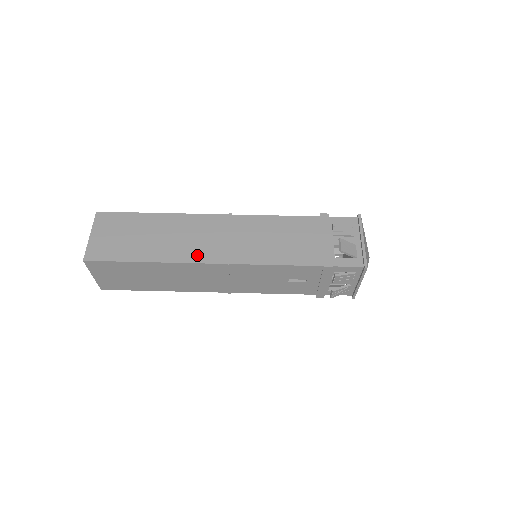
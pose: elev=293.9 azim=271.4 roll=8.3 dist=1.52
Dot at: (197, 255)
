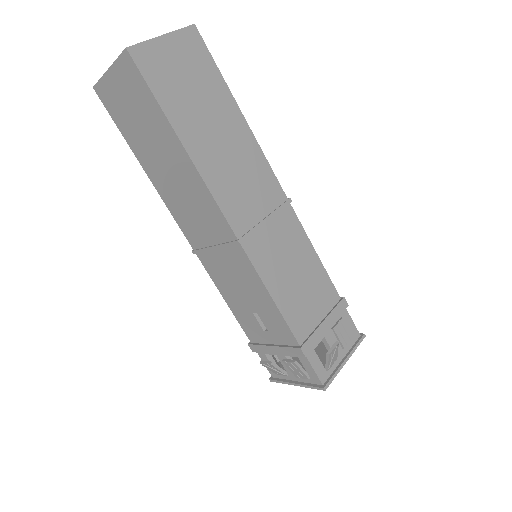
Dot at: (226, 198)
